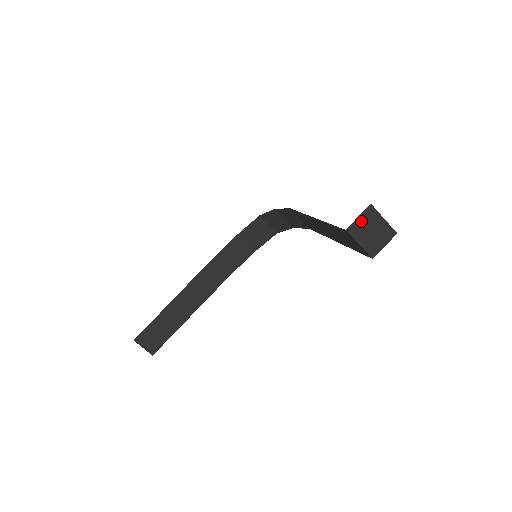
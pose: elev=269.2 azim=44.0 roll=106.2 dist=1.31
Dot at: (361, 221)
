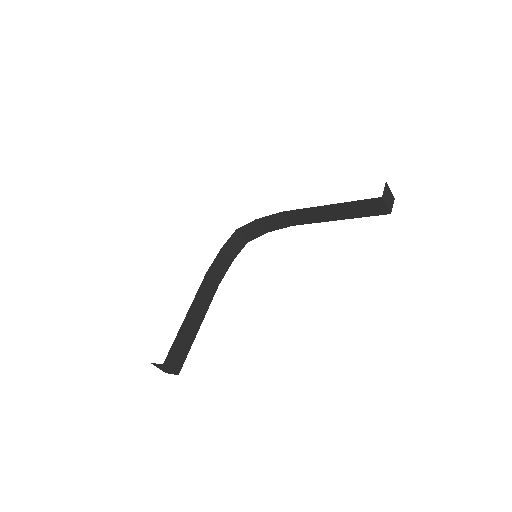
Dot at: (385, 191)
